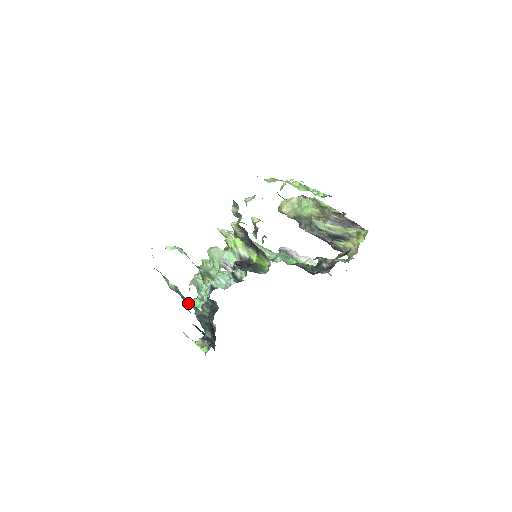
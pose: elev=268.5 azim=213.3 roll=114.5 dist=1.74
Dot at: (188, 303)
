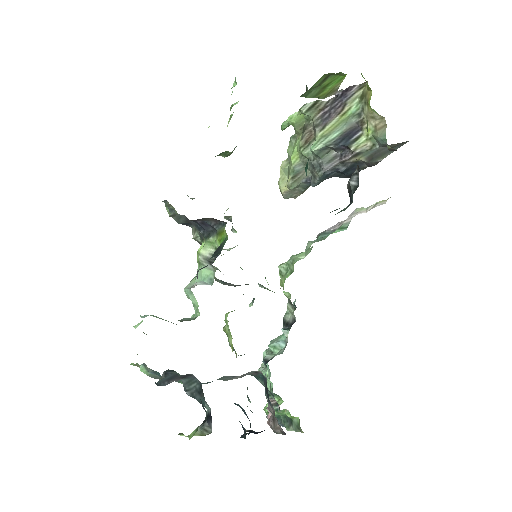
Dot at: occluded
